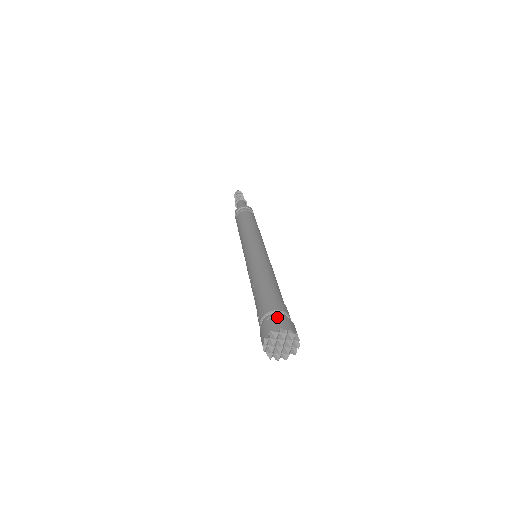
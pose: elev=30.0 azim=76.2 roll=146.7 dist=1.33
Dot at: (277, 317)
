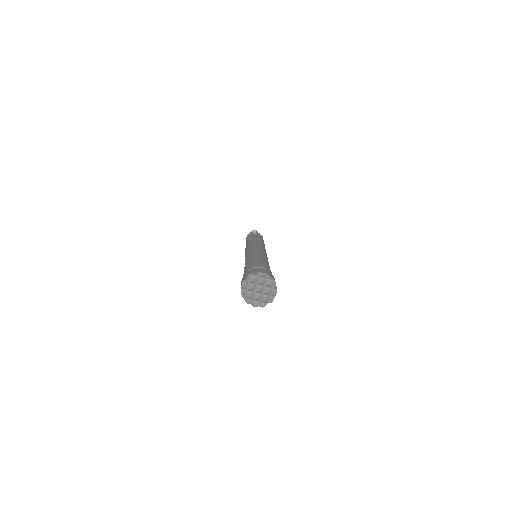
Dot at: (258, 268)
